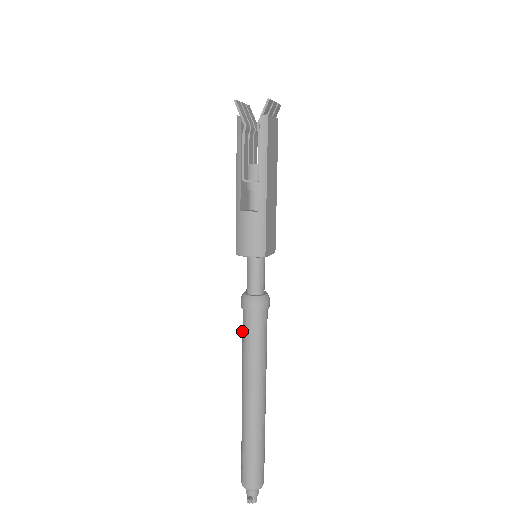
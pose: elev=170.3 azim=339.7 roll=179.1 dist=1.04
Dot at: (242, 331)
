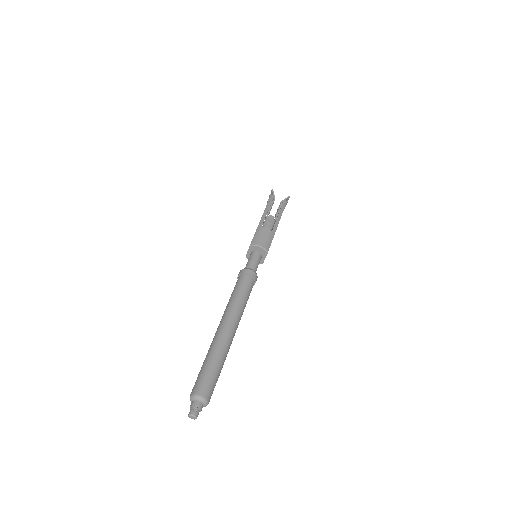
Dot at: (234, 288)
